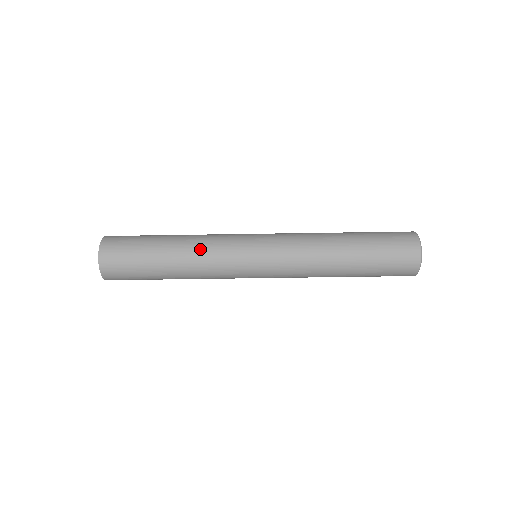
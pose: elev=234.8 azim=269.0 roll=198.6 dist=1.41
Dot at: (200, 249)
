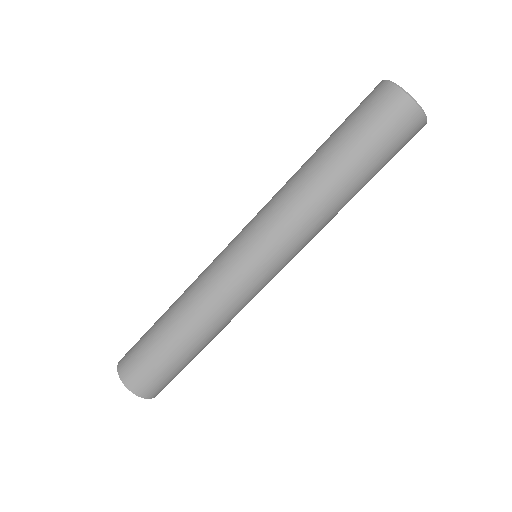
Dot at: (193, 293)
